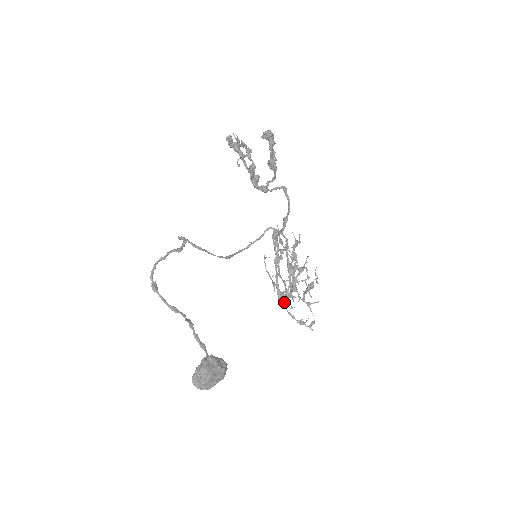
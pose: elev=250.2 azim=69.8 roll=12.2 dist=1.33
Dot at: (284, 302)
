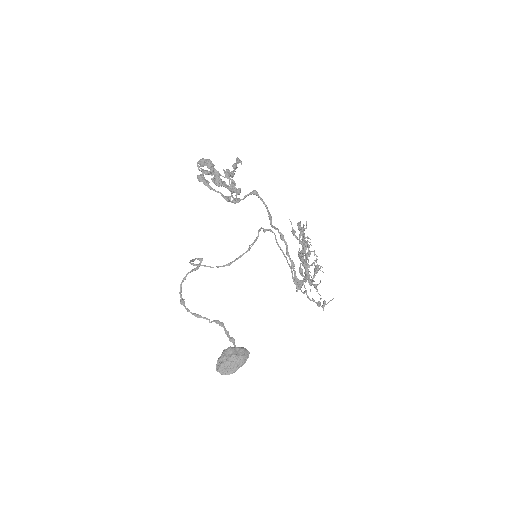
Dot at: occluded
